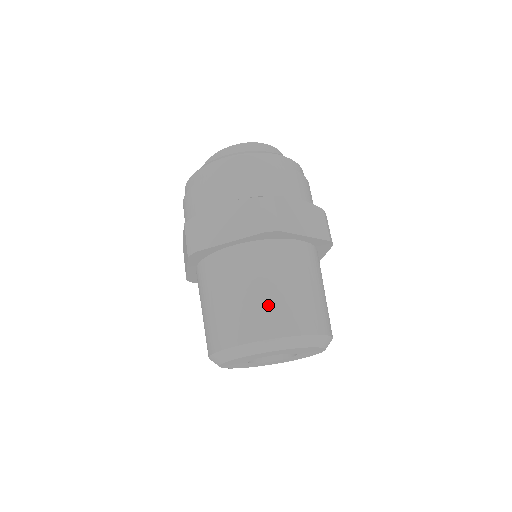
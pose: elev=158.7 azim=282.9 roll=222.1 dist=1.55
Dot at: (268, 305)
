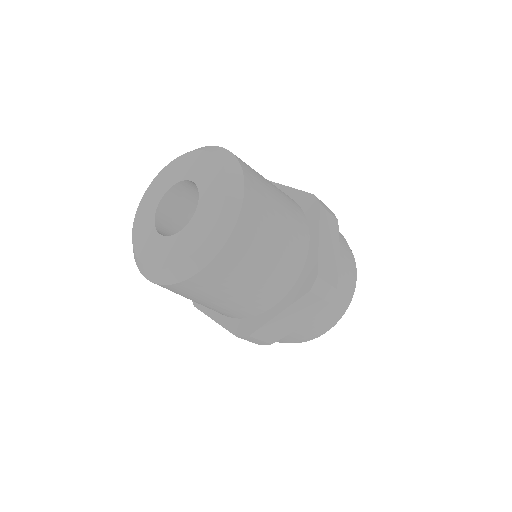
Dot at: occluded
